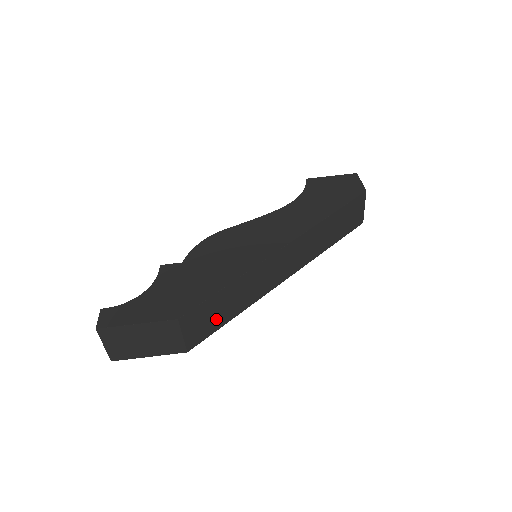
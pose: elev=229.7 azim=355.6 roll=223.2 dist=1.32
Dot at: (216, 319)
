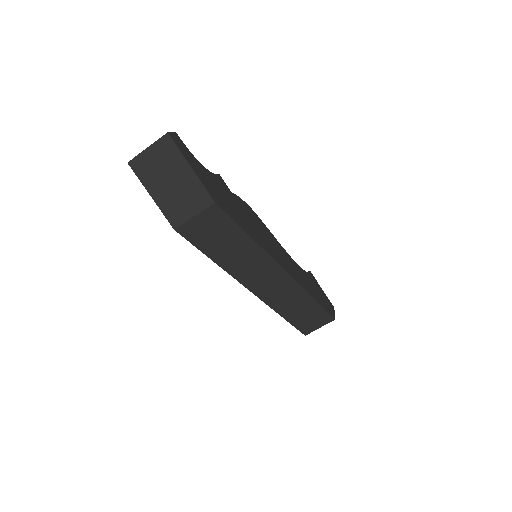
Dot at: (212, 242)
